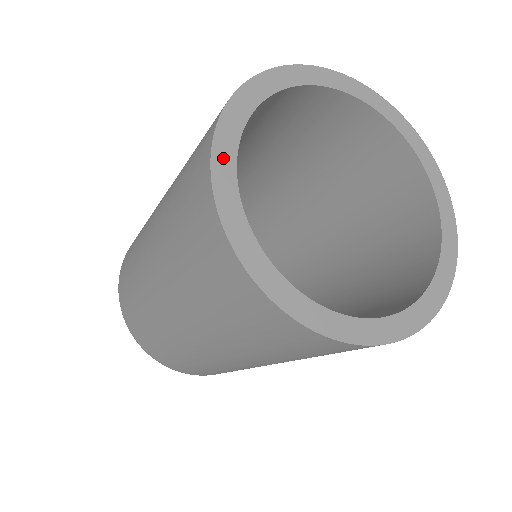
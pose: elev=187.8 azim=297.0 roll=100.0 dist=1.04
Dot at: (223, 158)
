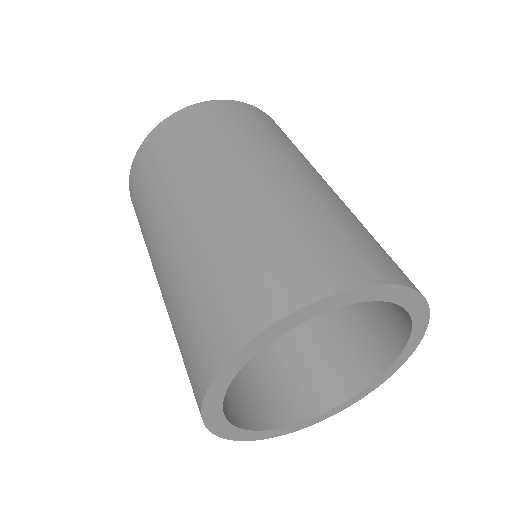
Dot at: (214, 397)
